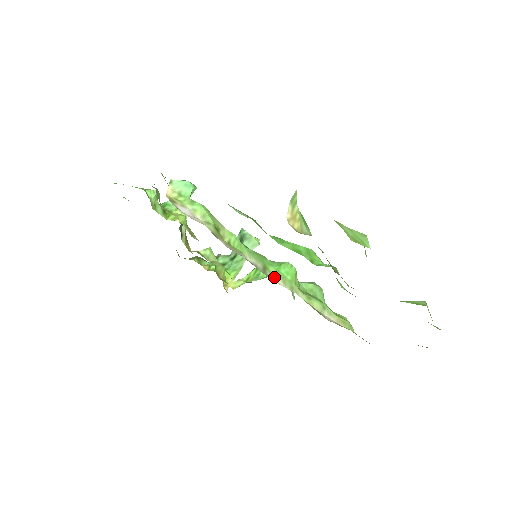
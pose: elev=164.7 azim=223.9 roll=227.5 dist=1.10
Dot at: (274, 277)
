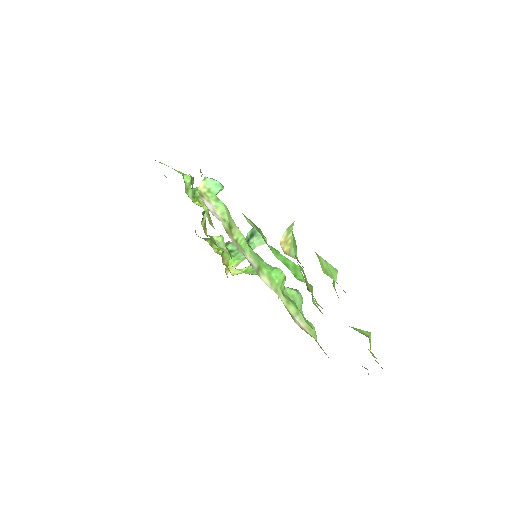
Dot at: (264, 278)
